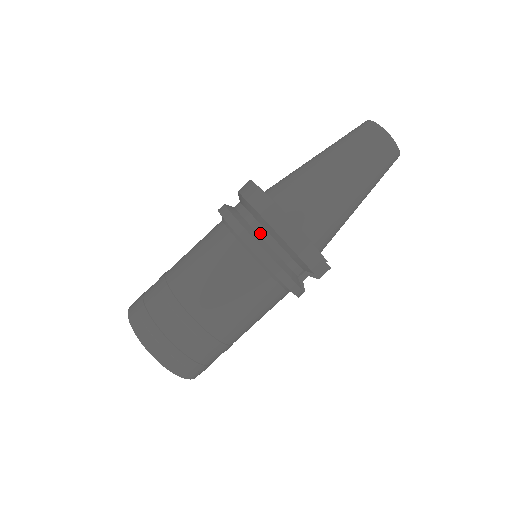
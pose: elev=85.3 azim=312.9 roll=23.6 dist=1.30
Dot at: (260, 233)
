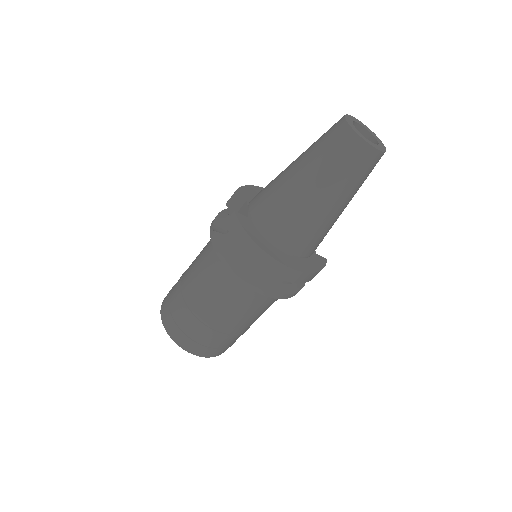
Dot at: (273, 280)
